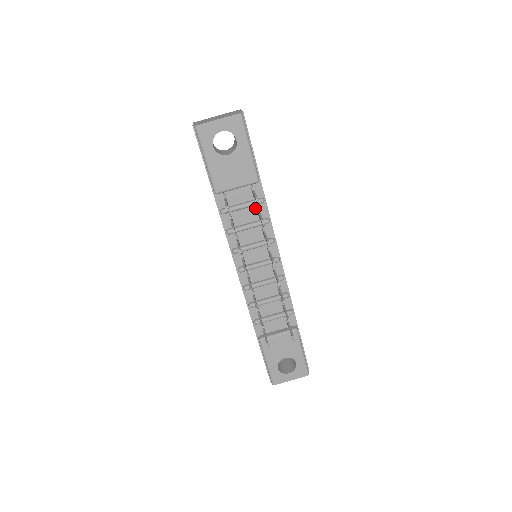
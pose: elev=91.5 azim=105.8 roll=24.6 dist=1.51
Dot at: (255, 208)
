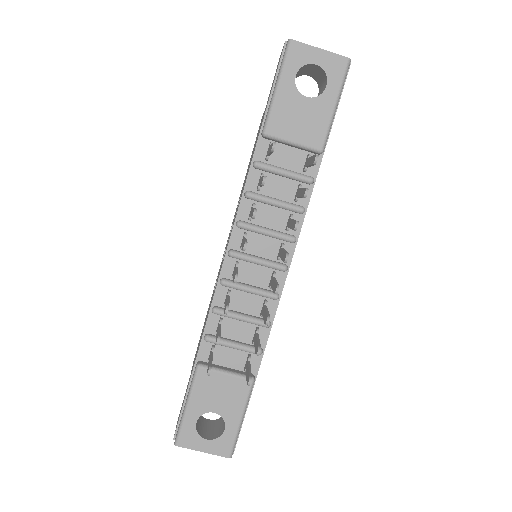
Dot at: (296, 185)
